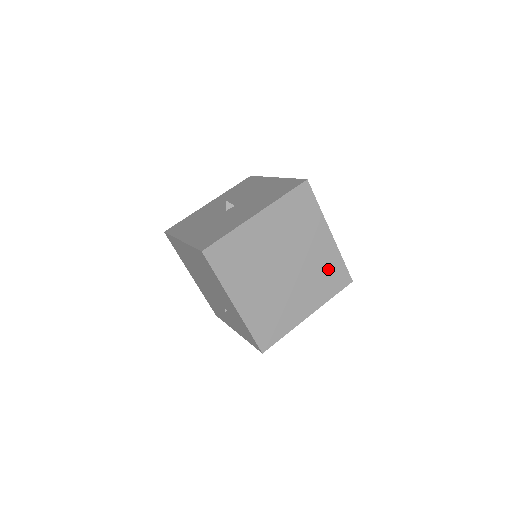
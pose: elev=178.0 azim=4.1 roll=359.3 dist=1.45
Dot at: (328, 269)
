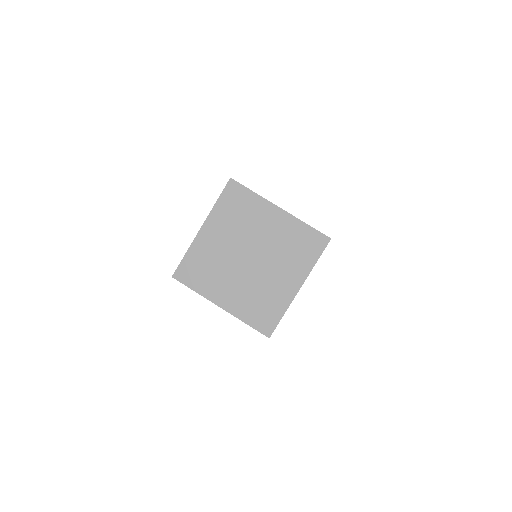
Dot at: (296, 240)
